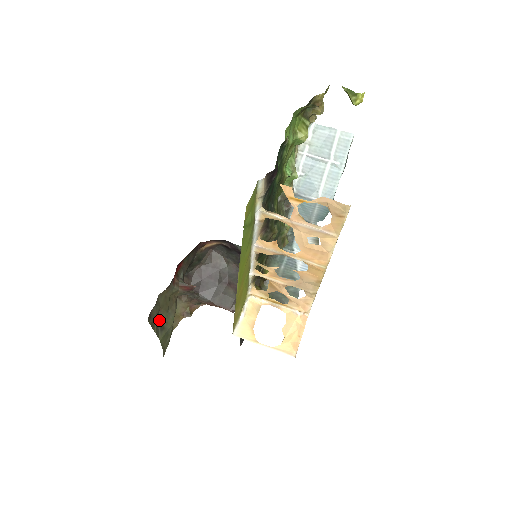
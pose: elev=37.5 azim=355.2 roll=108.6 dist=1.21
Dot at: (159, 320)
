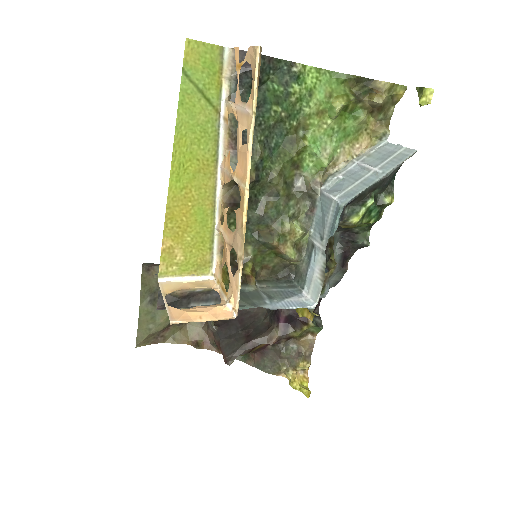
Dot at: (157, 293)
